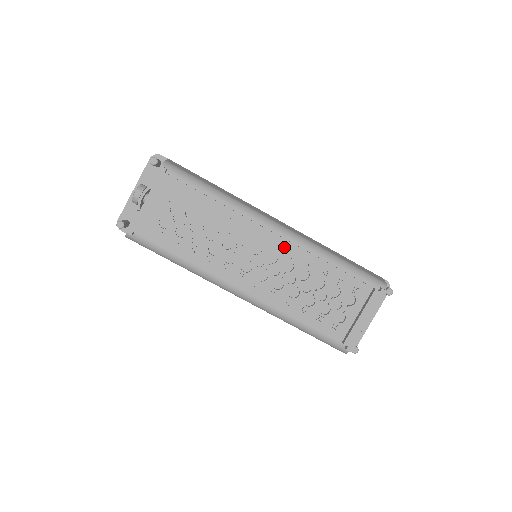
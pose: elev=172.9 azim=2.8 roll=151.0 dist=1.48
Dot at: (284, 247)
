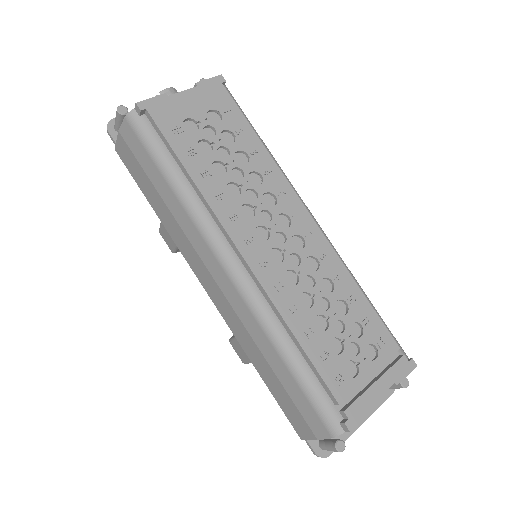
Dot at: (317, 239)
